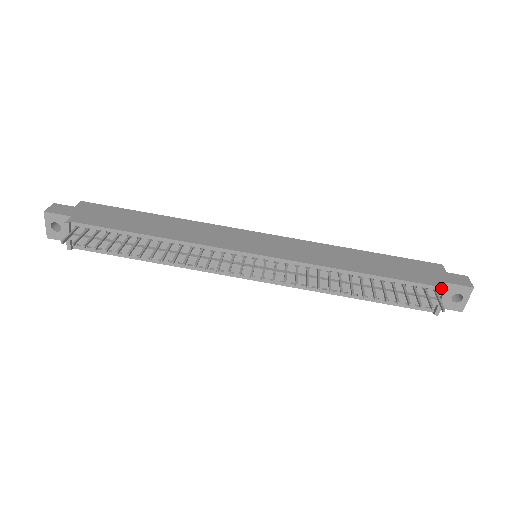
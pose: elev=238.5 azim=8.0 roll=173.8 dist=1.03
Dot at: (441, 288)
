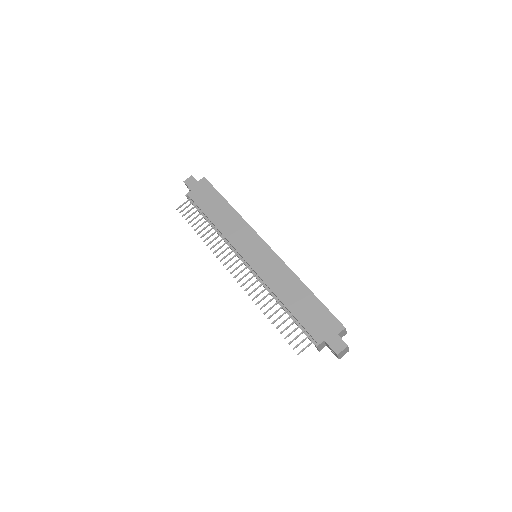
Dot at: (316, 342)
